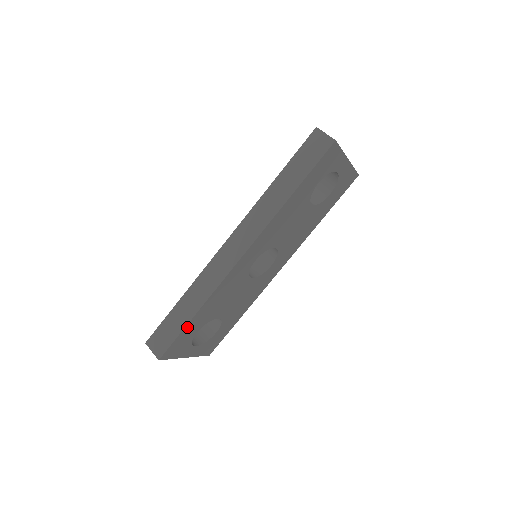
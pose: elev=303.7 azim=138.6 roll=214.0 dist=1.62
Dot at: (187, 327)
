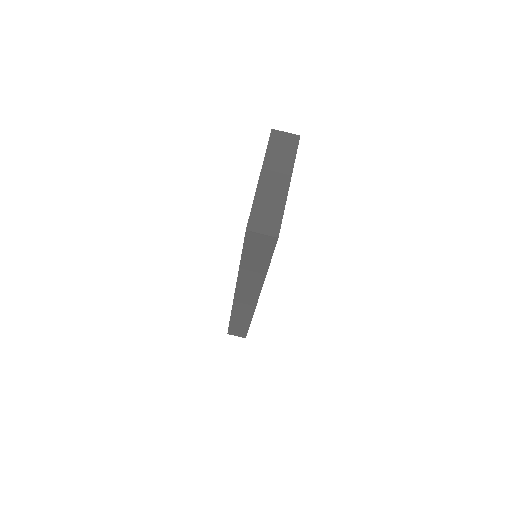
Dot at: occluded
